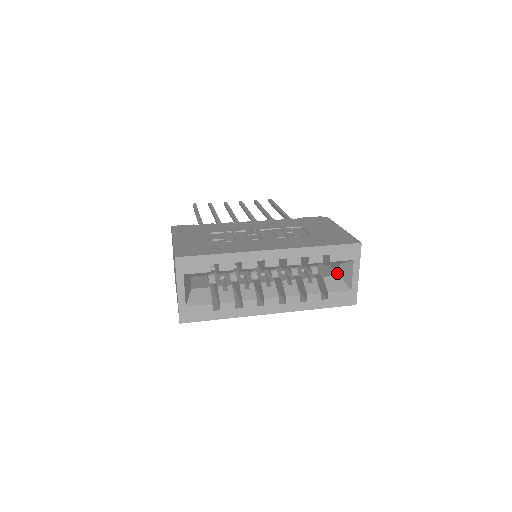
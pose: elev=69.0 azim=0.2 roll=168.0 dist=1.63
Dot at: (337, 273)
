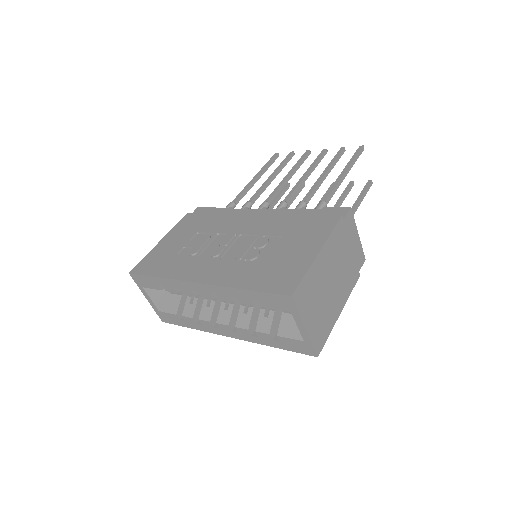
Dot at: occluded
